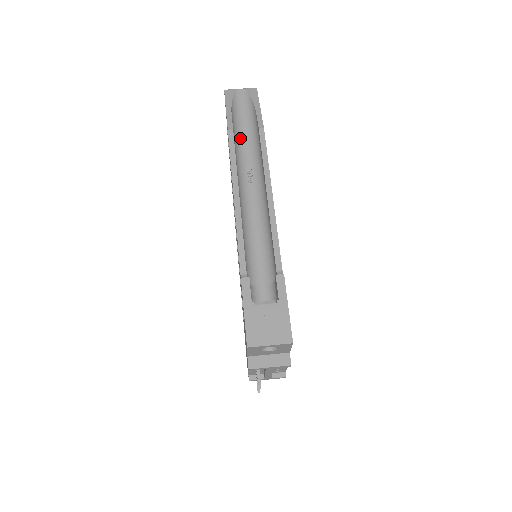
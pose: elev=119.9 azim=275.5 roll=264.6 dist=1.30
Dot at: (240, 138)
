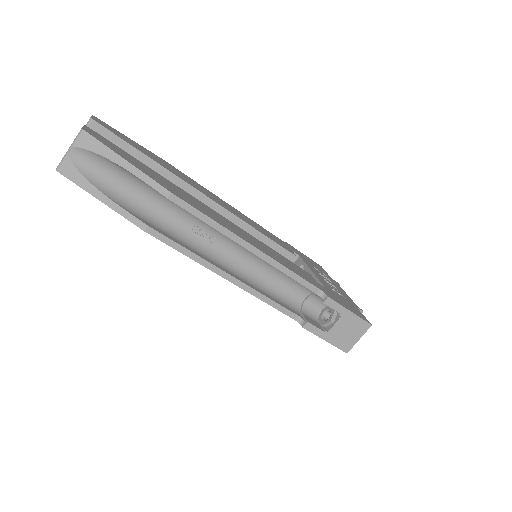
Dot at: (149, 210)
